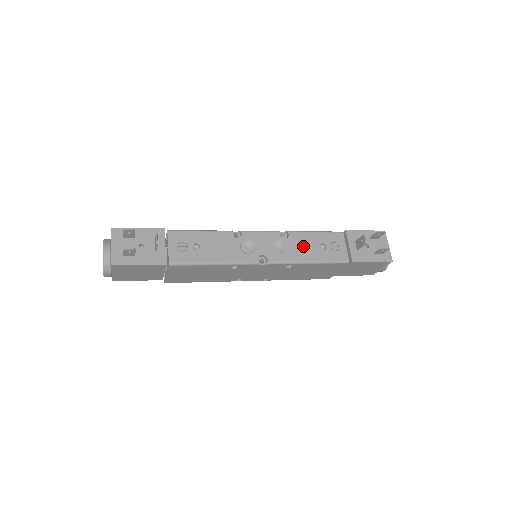
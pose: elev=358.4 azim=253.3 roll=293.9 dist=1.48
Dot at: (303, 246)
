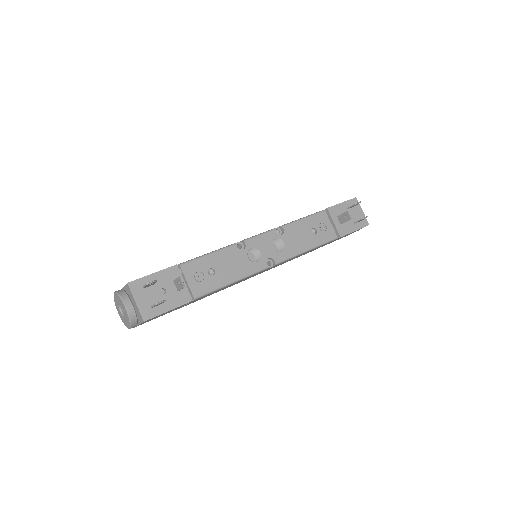
Dot at: (298, 236)
